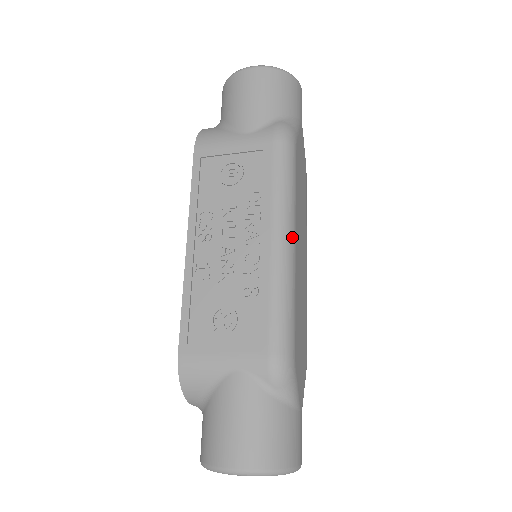
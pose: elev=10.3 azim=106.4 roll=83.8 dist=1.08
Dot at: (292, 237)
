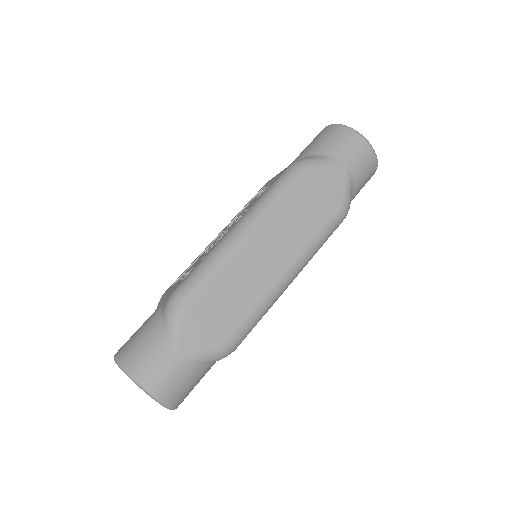
Dot at: (249, 227)
